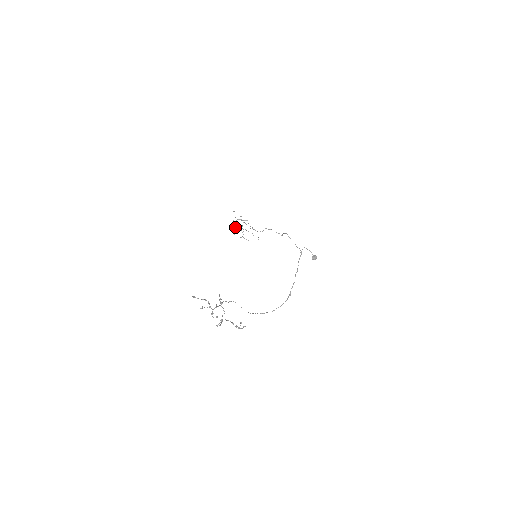
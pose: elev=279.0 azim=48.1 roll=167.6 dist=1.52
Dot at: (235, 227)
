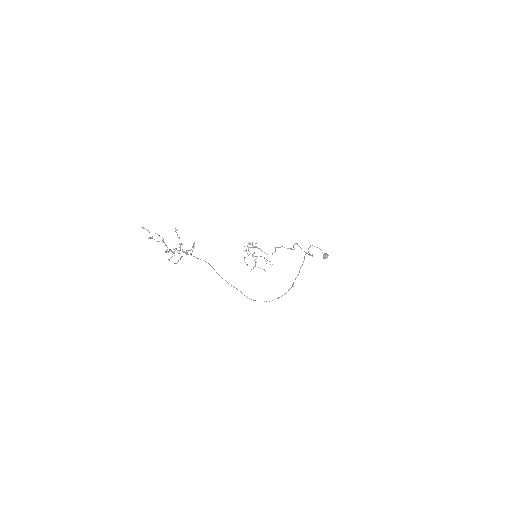
Dot at: occluded
